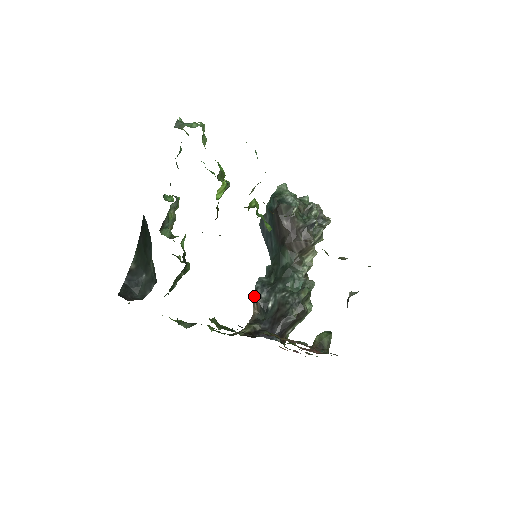
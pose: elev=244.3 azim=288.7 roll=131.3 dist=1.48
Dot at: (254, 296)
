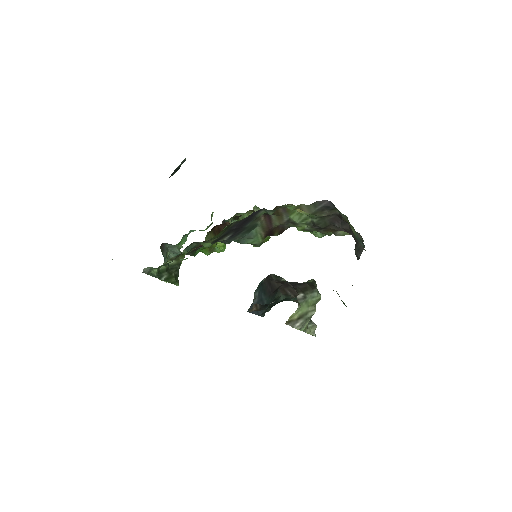
Dot at: occluded
